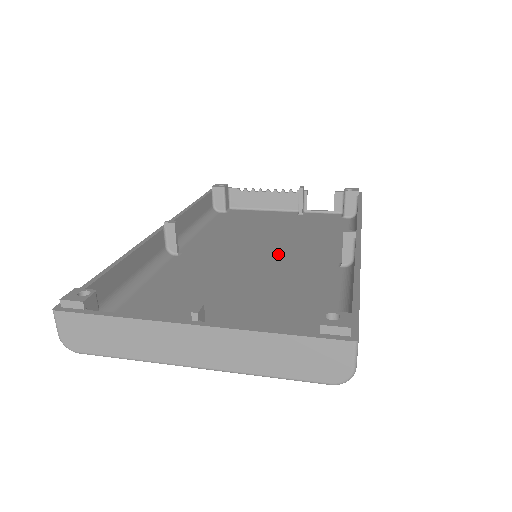
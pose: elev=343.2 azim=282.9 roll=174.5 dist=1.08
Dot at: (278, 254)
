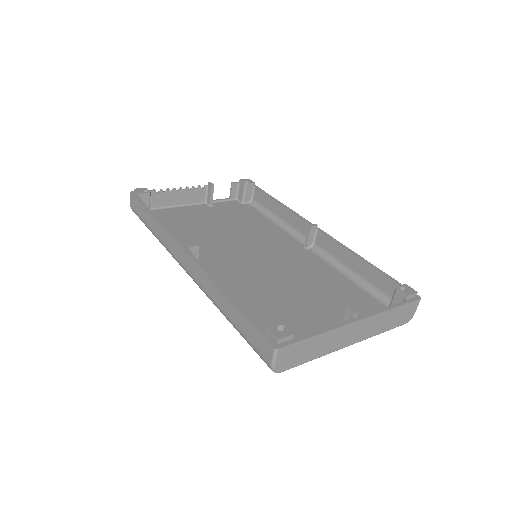
Dot at: (259, 249)
